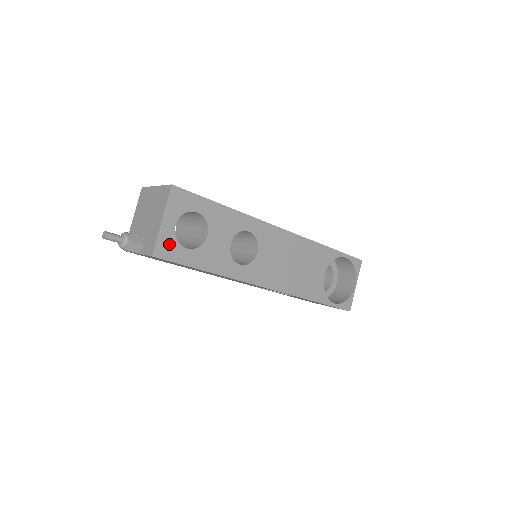
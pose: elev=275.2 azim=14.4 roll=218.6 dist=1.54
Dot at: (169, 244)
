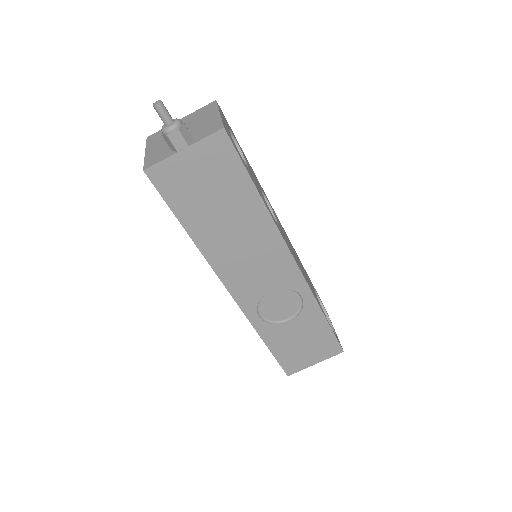
Dot at: (230, 136)
